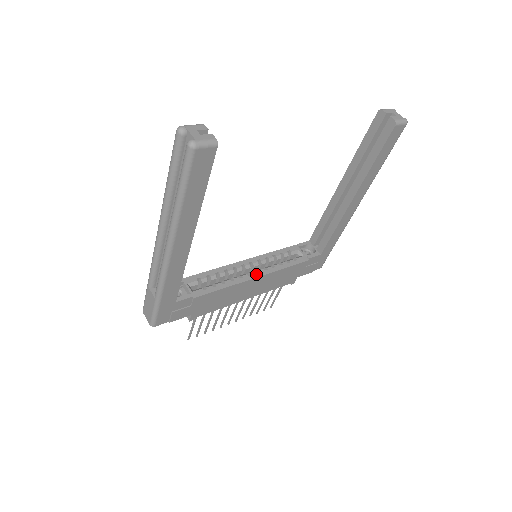
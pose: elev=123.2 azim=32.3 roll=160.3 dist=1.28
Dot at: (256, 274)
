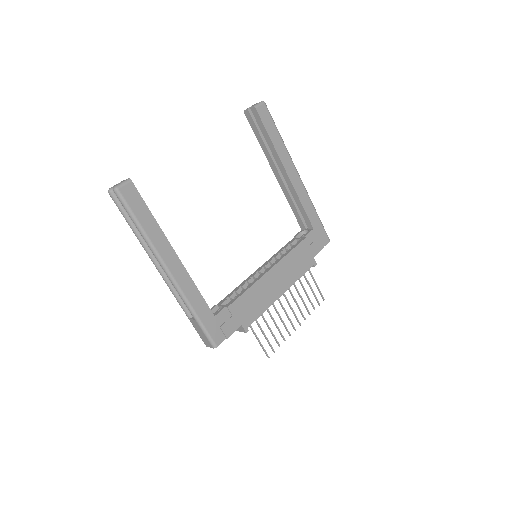
Dot at: (268, 269)
